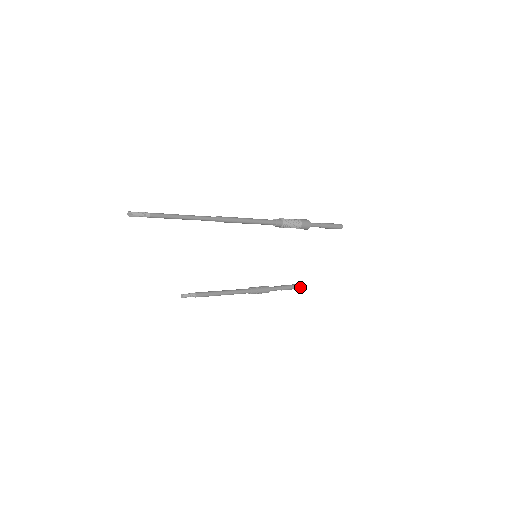
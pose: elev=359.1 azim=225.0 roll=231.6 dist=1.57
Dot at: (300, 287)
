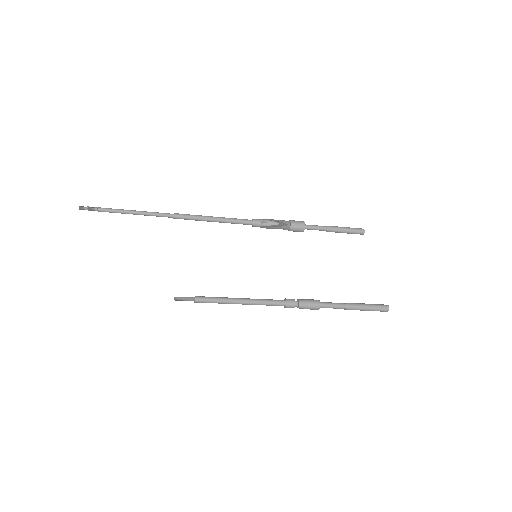
Dot at: (381, 305)
